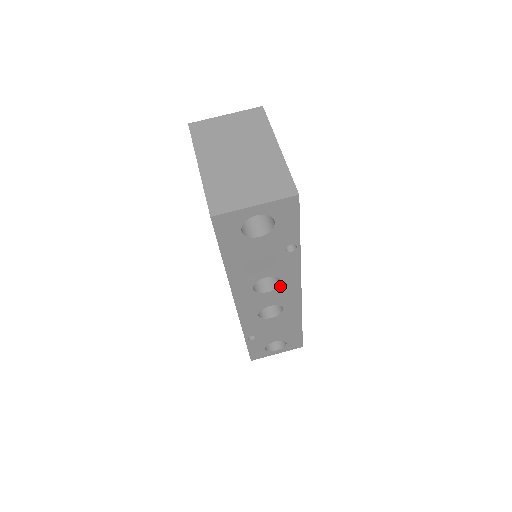
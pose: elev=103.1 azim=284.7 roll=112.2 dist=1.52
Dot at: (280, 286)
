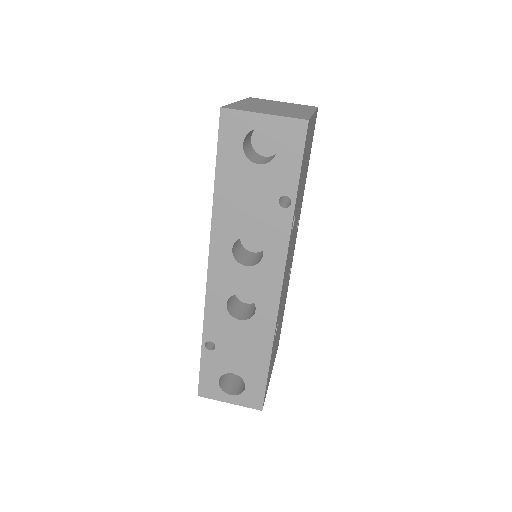
Dot at: (261, 264)
